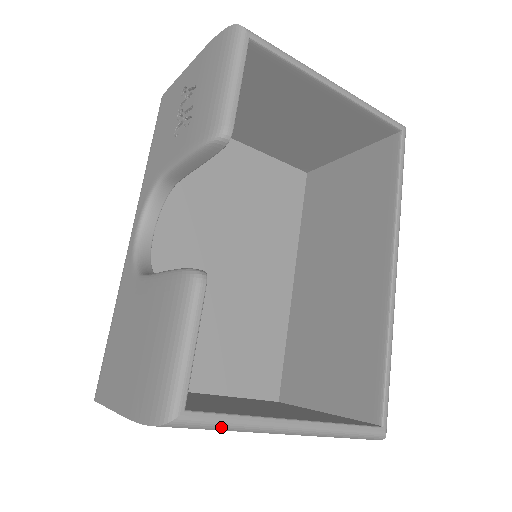
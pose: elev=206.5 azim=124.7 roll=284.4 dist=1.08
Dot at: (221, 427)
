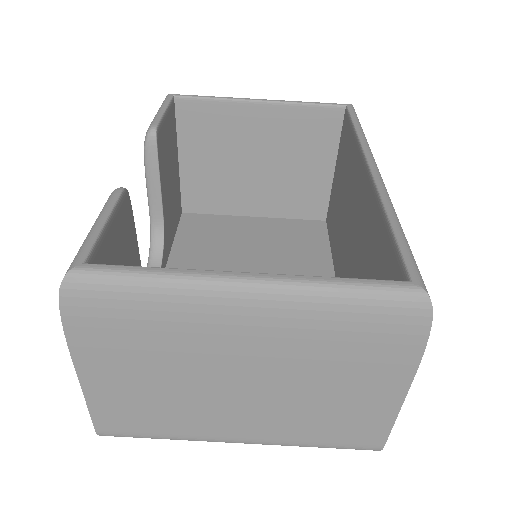
Dot at: (135, 282)
